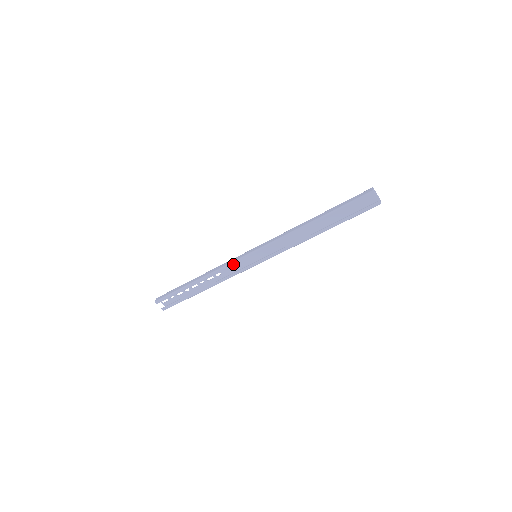
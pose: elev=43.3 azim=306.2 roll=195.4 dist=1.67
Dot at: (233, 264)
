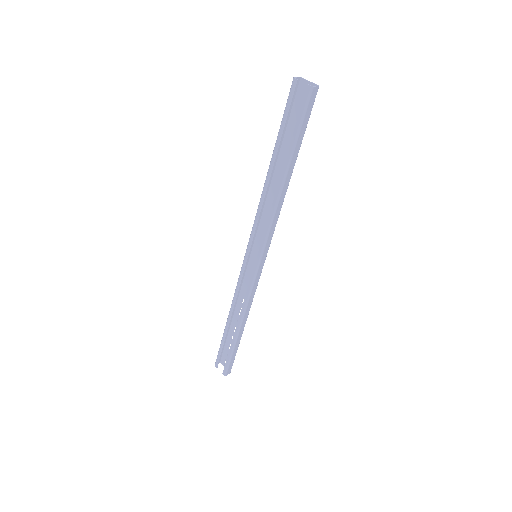
Dot at: (240, 278)
